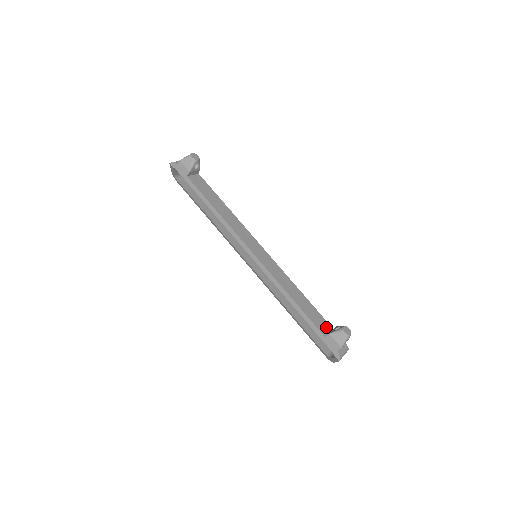
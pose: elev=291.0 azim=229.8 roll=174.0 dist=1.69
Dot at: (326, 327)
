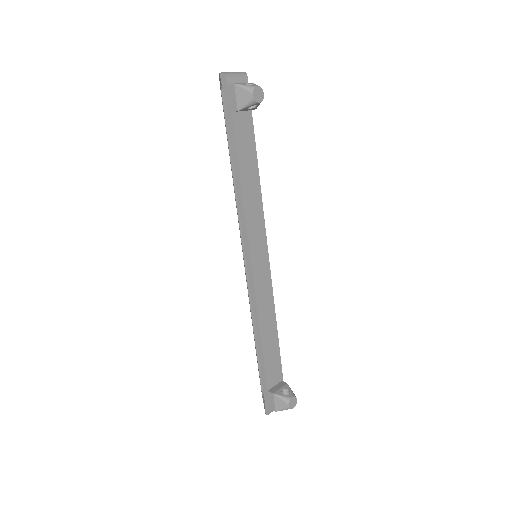
Dot at: (277, 377)
